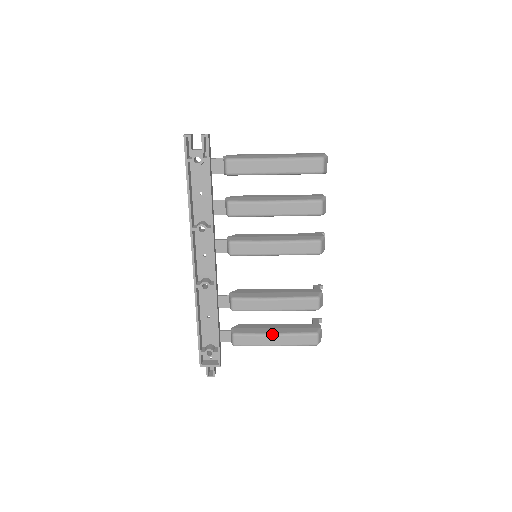
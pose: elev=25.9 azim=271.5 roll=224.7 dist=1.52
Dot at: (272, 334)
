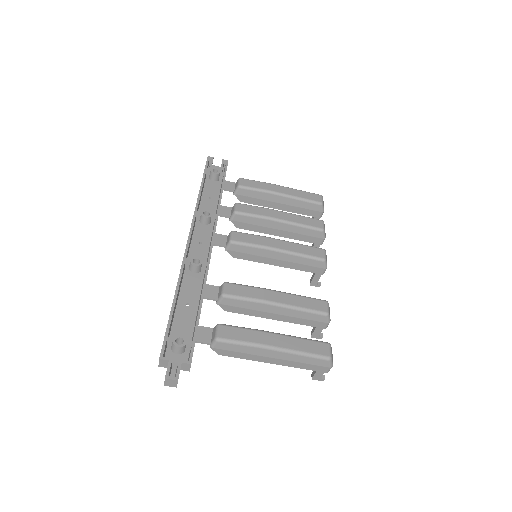
Dot at: (271, 332)
